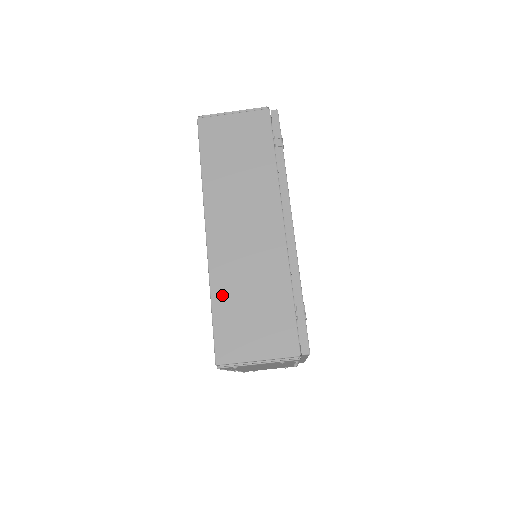
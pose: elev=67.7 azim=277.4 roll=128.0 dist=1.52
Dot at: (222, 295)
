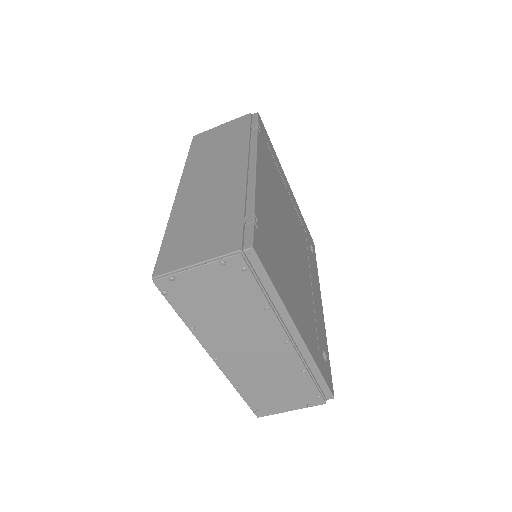
Dot at: (176, 226)
